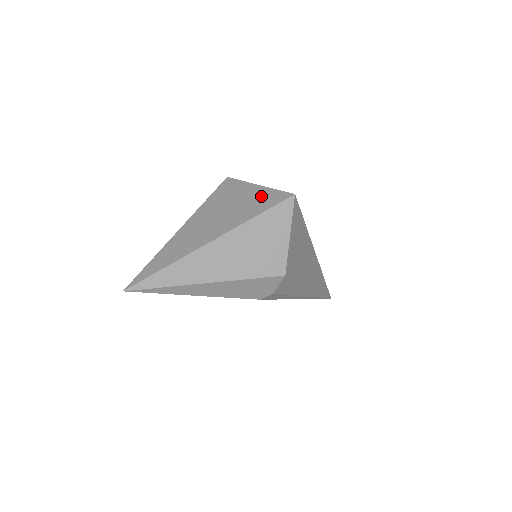
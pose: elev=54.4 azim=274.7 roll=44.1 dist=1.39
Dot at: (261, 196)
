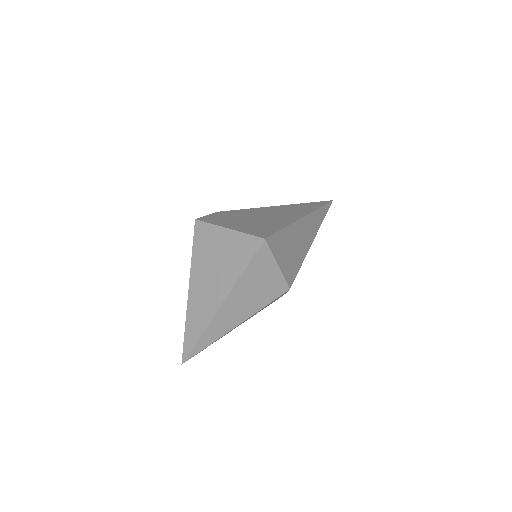
Dot at: (236, 245)
